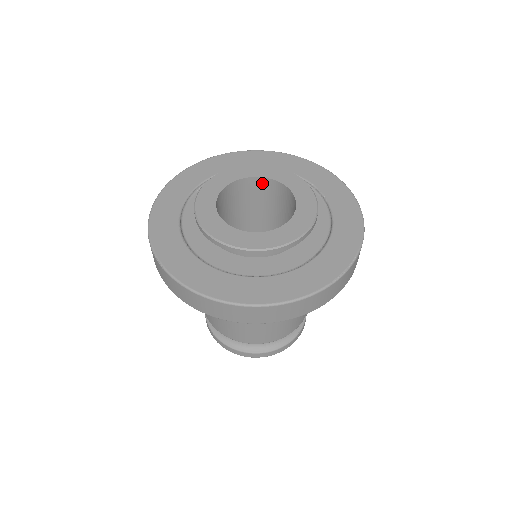
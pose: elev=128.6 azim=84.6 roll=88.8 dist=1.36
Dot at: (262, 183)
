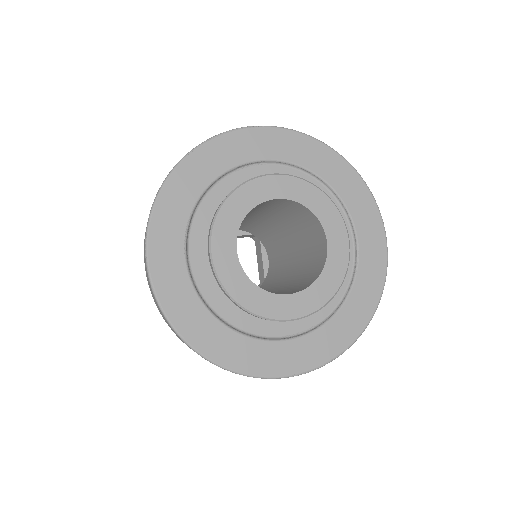
Dot at: (309, 214)
